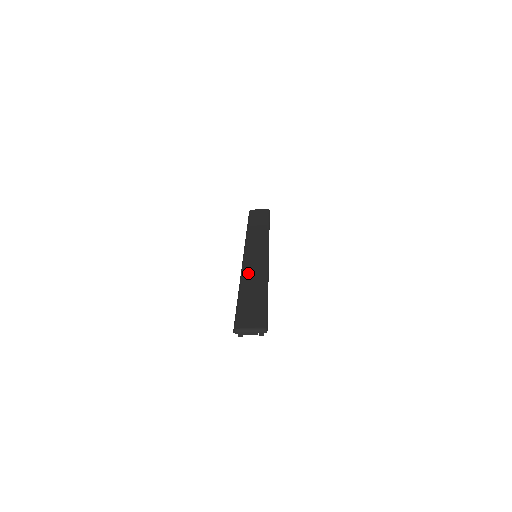
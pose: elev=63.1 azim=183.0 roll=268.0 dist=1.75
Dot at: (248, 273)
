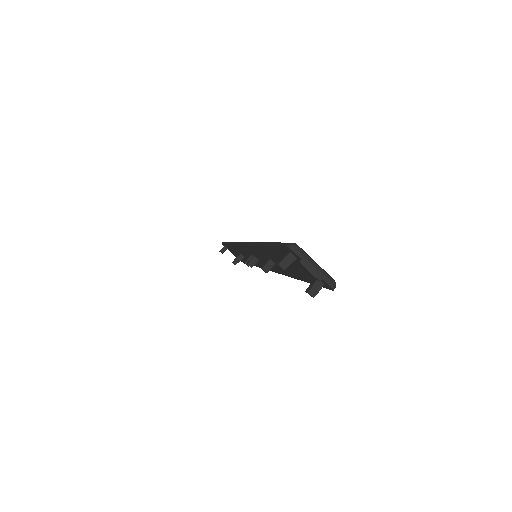
Dot at: occluded
